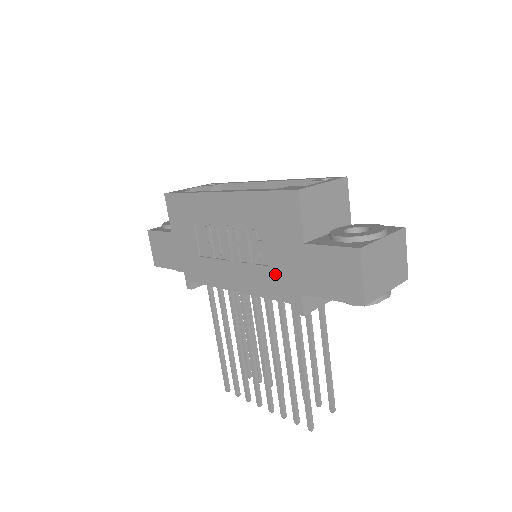
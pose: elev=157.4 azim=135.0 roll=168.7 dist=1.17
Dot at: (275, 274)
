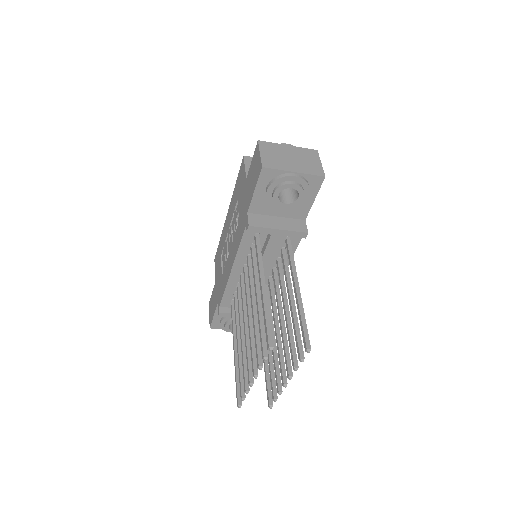
Dot at: (240, 221)
